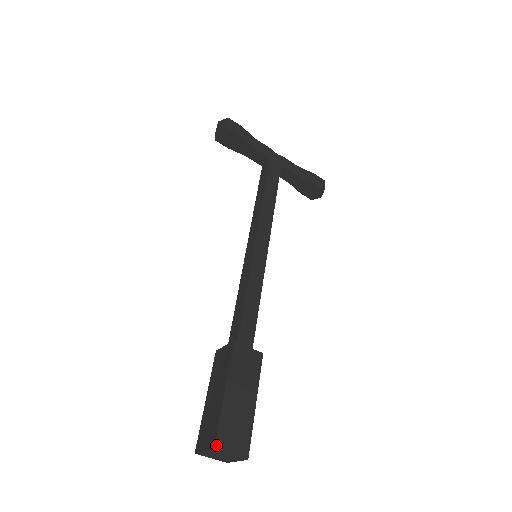
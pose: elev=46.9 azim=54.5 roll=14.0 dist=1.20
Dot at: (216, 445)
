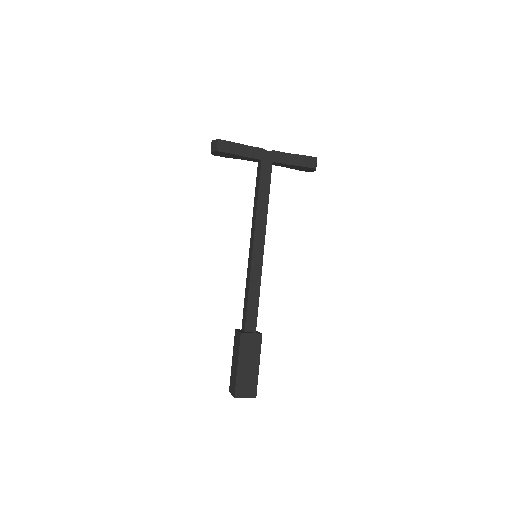
Dot at: (235, 395)
